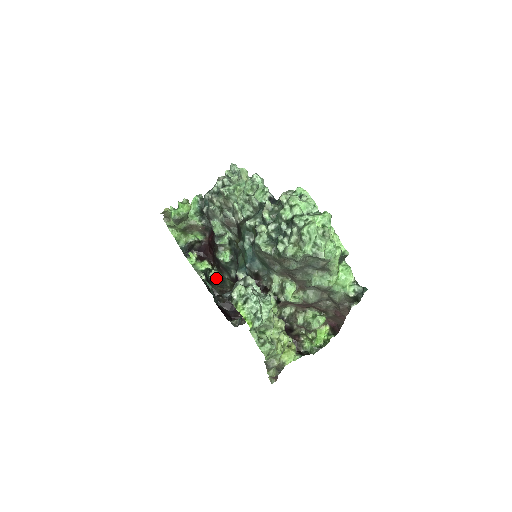
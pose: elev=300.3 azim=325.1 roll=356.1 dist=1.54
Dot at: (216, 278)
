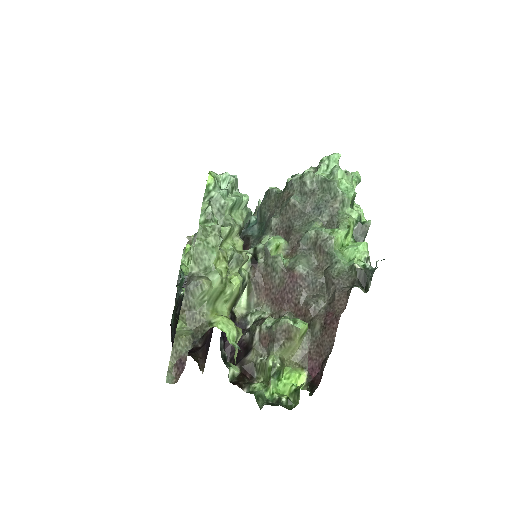
Dot at: occluded
